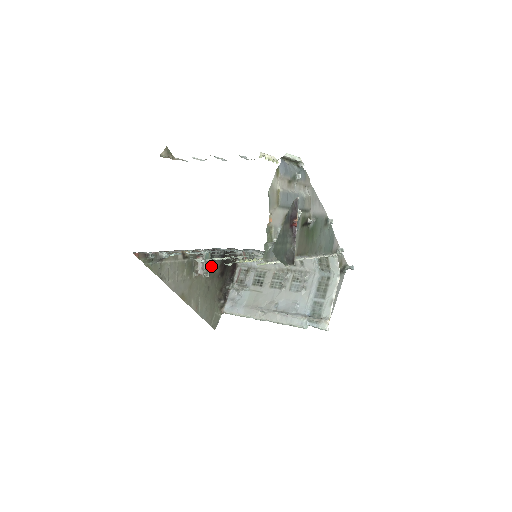
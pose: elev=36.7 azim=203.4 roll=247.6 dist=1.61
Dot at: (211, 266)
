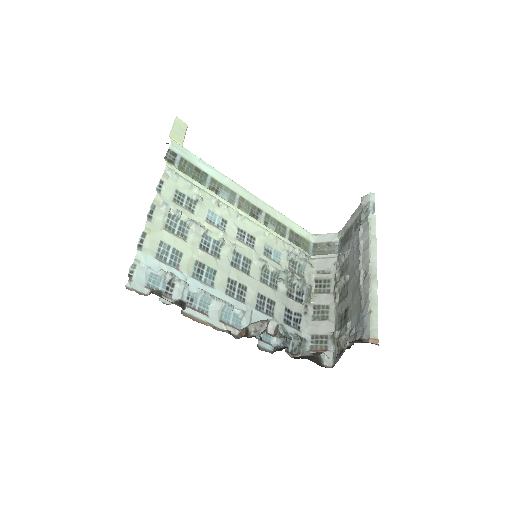
Dot at: occluded
